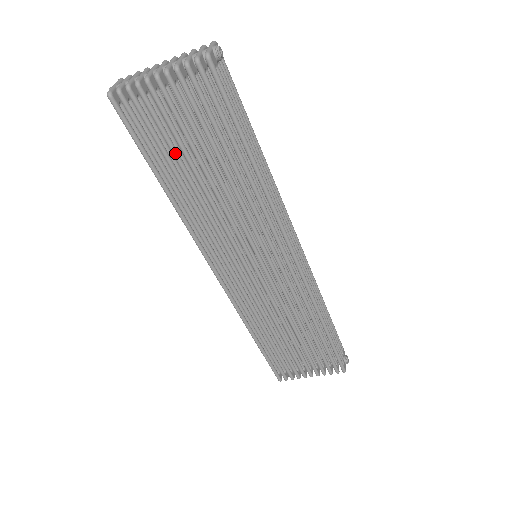
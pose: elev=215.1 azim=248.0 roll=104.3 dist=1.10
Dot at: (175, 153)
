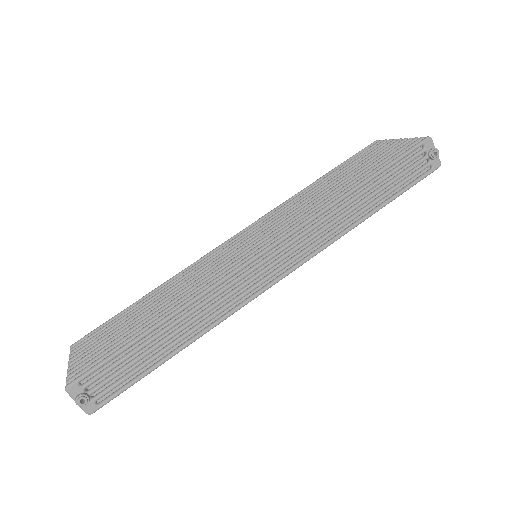
Dot at: occluded
